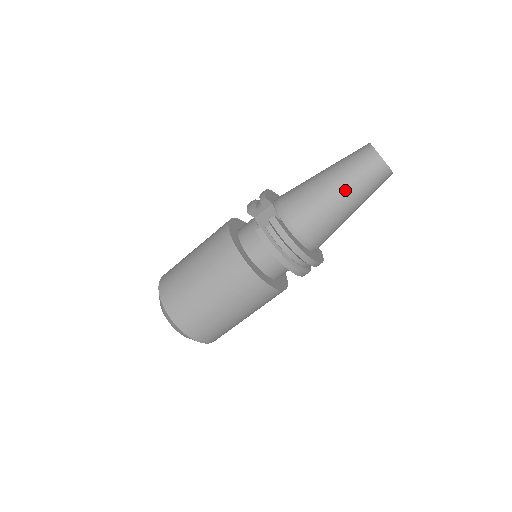
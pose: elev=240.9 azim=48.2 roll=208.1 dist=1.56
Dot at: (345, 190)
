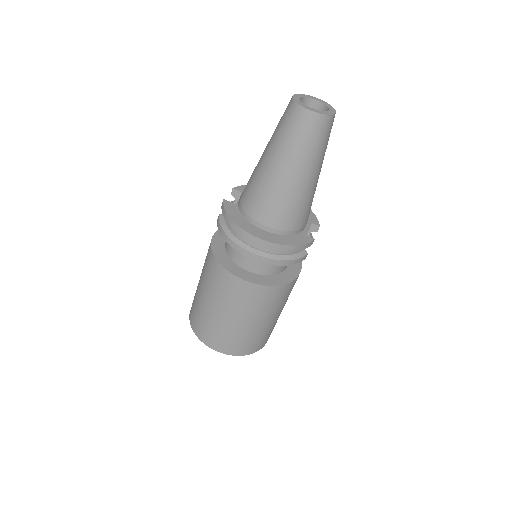
Dot at: (272, 151)
